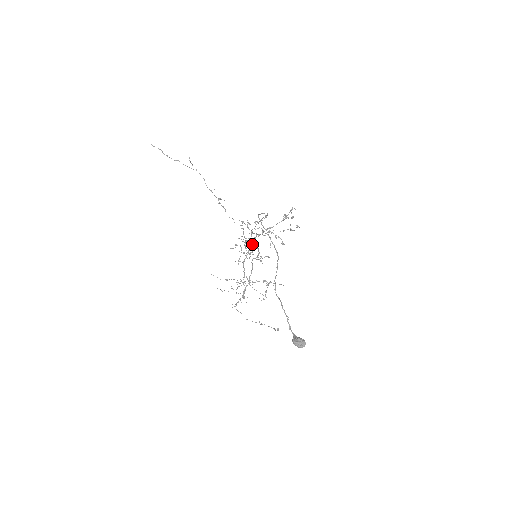
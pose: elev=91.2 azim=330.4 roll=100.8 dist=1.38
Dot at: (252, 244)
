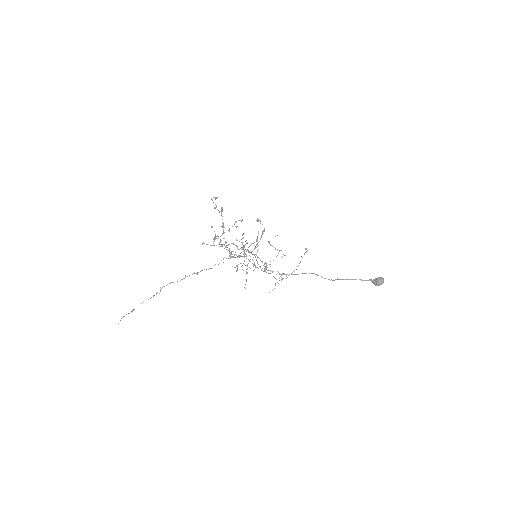
Dot at: occluded
